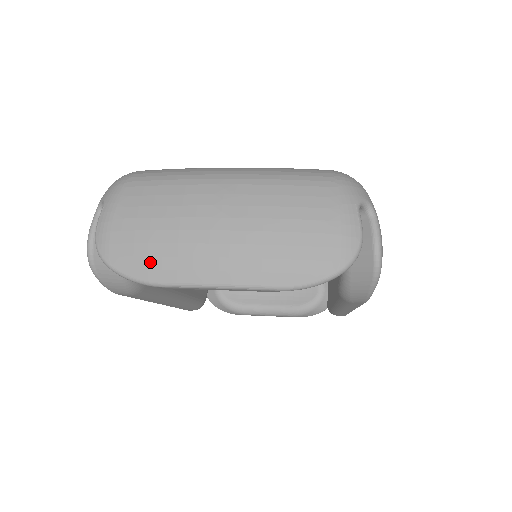
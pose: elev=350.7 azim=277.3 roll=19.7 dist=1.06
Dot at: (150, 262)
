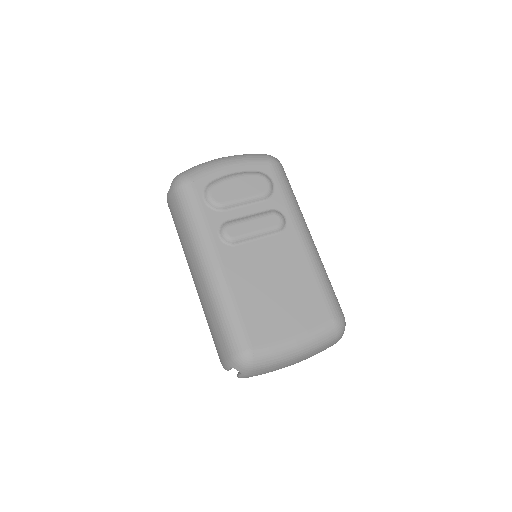
Dot at: occluded
